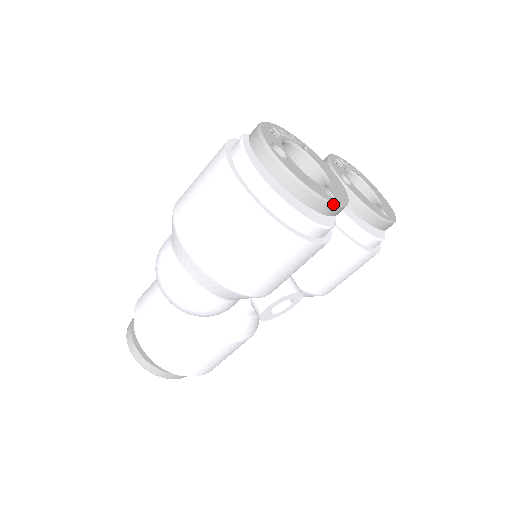
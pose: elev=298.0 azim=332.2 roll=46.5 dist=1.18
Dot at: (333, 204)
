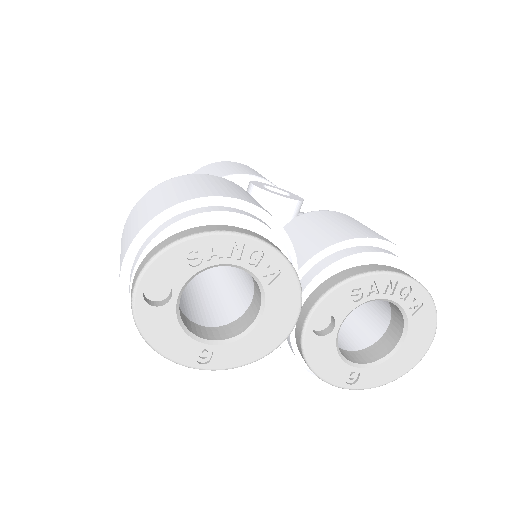
Dot at: occluded
